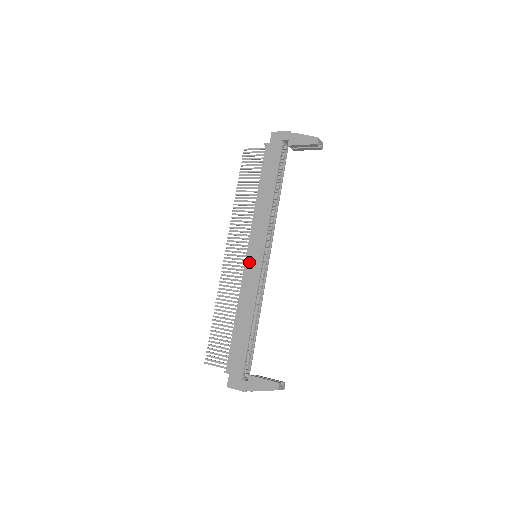
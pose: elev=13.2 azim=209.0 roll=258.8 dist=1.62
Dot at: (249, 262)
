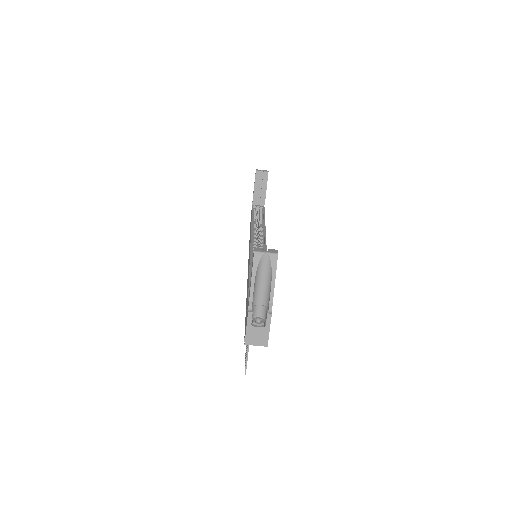
Dot at: (248, 262)
